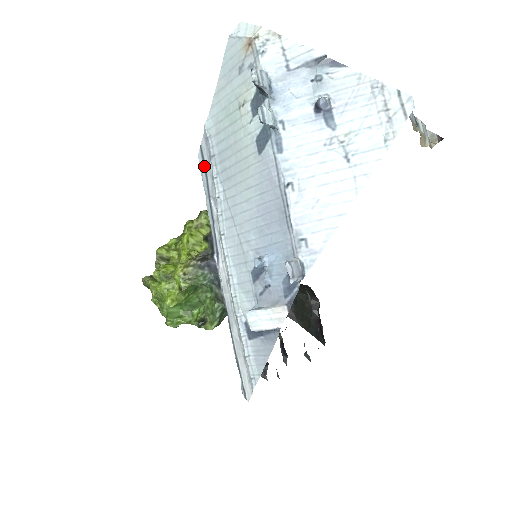
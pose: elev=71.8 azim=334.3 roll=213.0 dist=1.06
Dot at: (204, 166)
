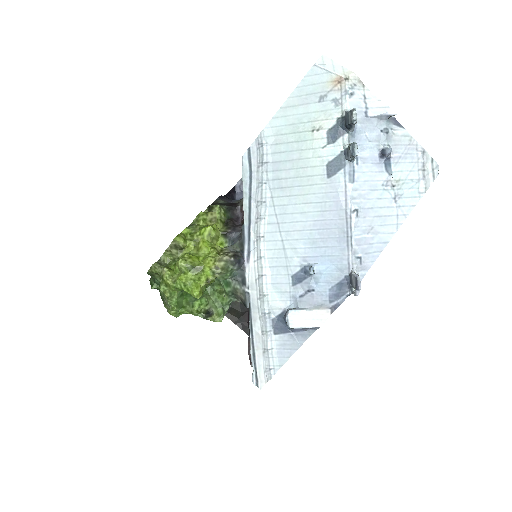
Dot at: (250, 168)
